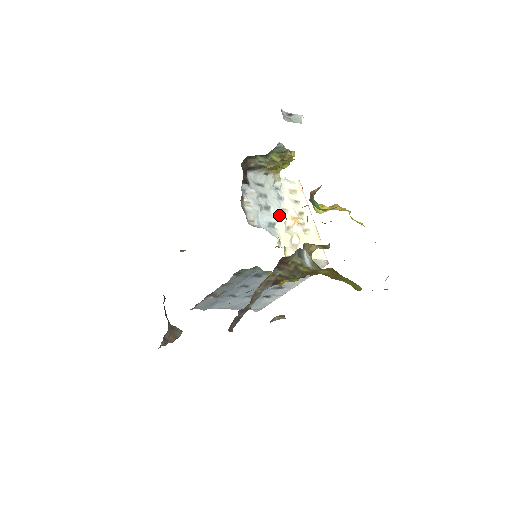
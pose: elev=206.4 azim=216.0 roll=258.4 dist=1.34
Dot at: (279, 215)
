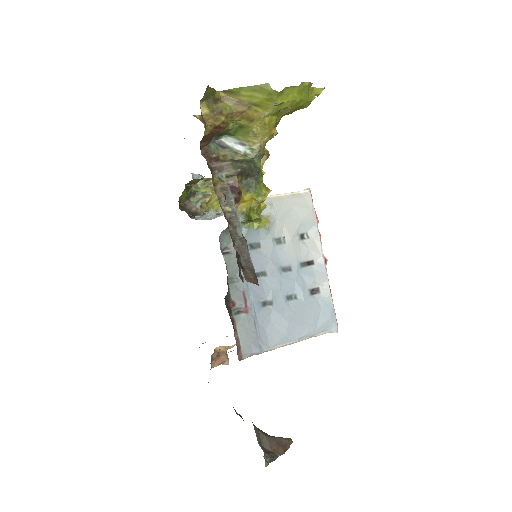
Dot at: occluded
